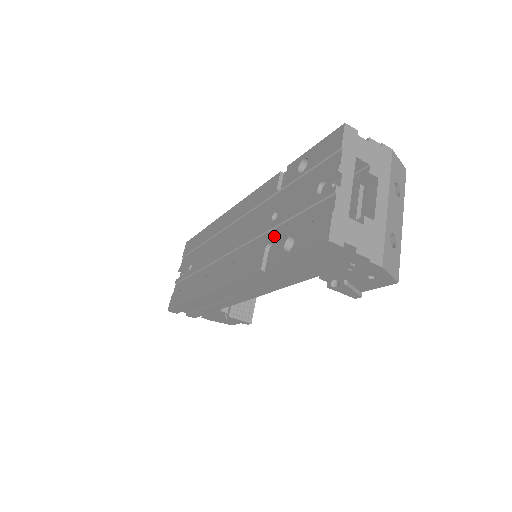
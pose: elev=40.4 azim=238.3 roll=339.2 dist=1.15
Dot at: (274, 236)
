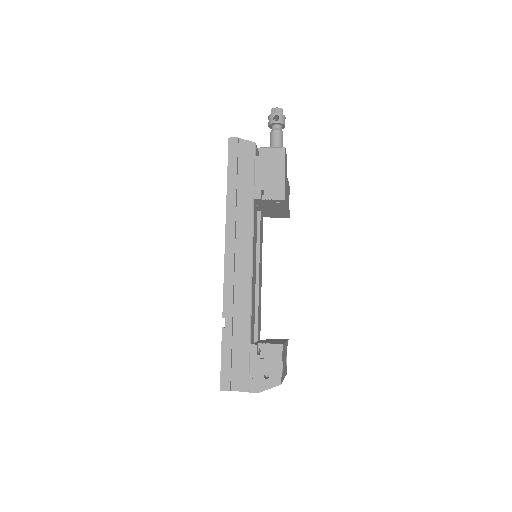
Dot at: occluded
